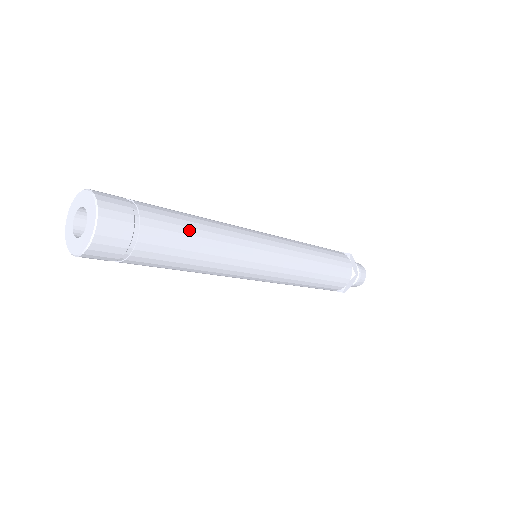
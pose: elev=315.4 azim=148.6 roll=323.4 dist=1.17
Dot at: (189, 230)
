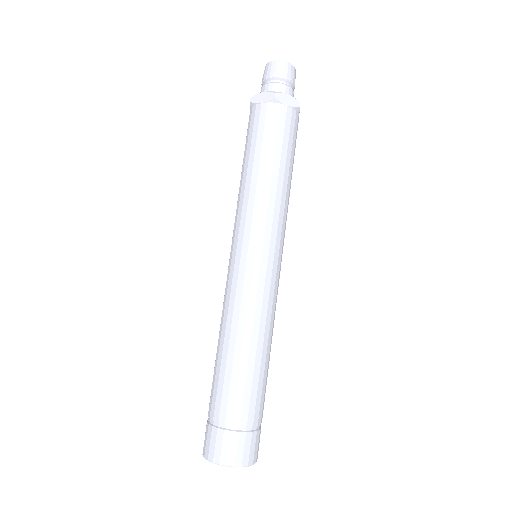
Dot at: (256, 372)
